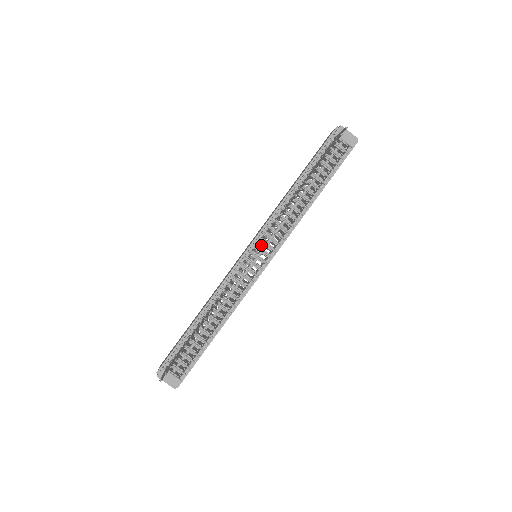
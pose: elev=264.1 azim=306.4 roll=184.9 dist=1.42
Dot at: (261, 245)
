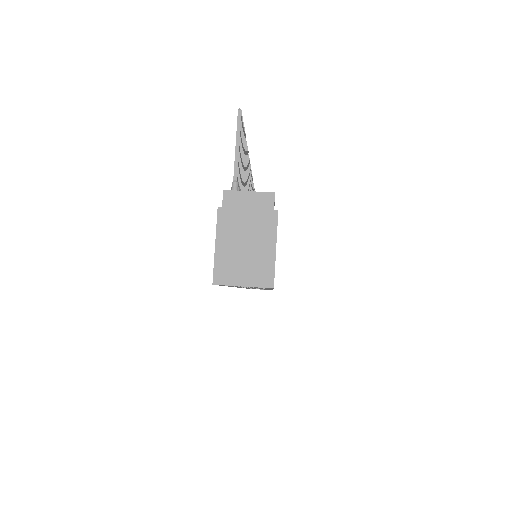
Dot at: occluded
